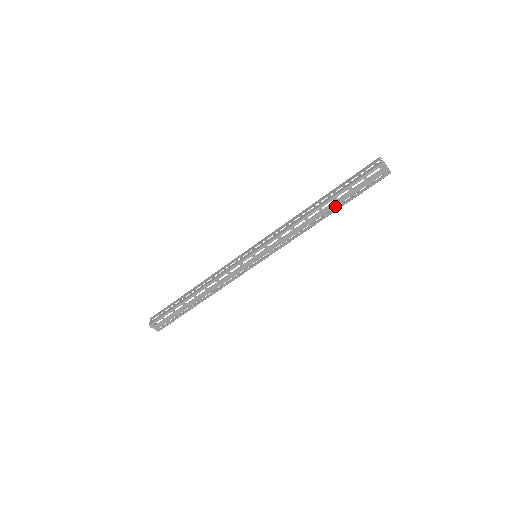
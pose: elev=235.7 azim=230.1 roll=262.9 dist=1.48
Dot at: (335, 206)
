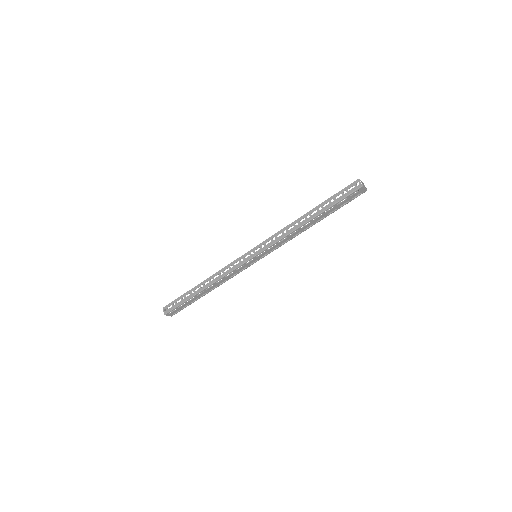
Dot at: (322, 217)
